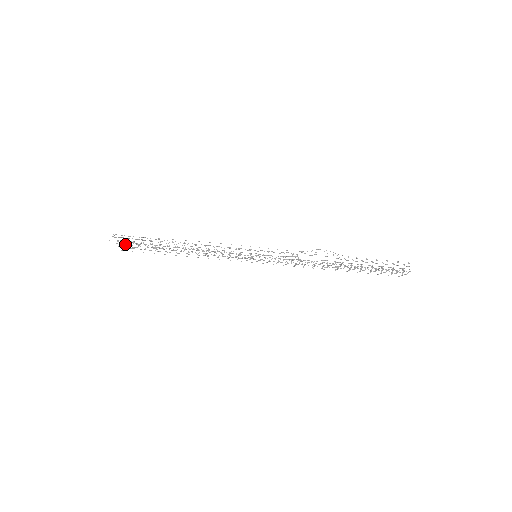
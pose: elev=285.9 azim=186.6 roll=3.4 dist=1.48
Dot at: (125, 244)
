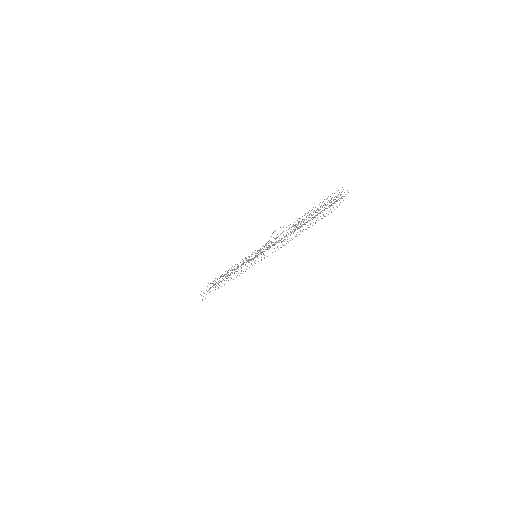
Dot at: occluded
